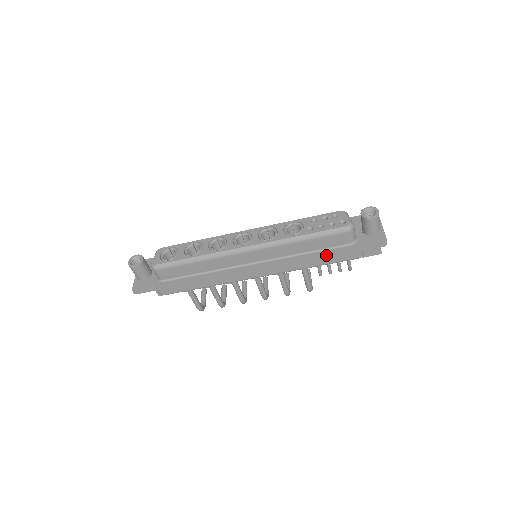
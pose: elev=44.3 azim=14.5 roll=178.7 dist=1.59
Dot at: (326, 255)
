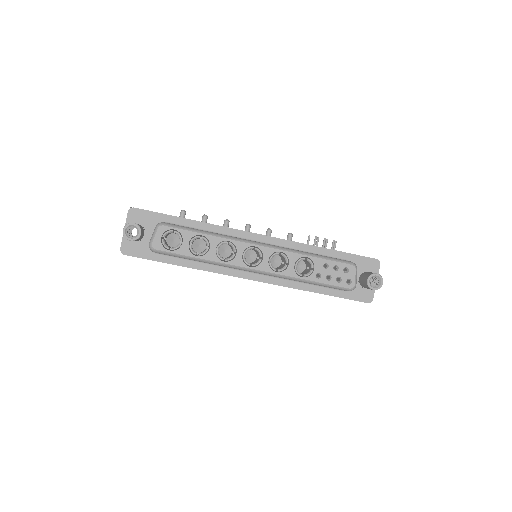
Dot at: (319, 293)
